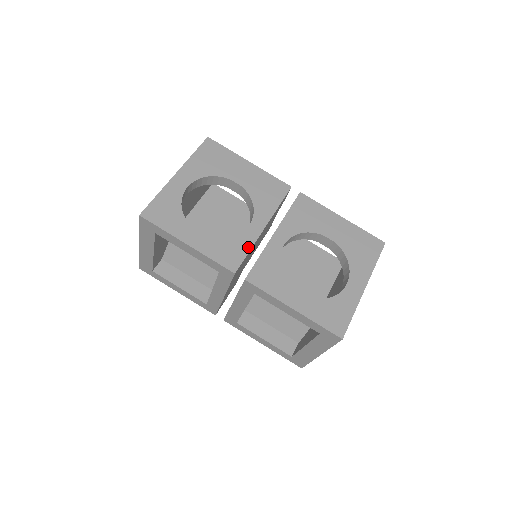
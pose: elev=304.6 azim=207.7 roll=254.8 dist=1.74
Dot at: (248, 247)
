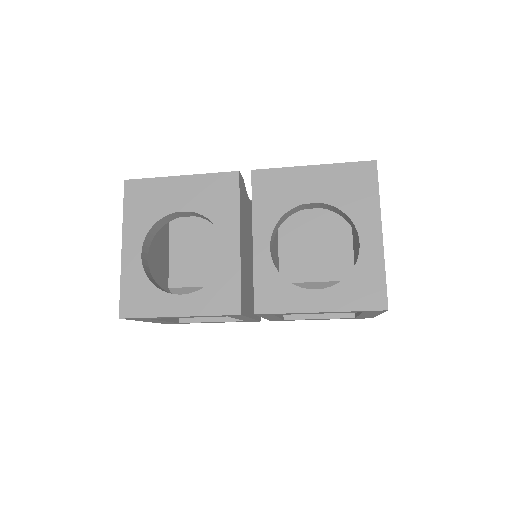
Dot at: (237, 276)
